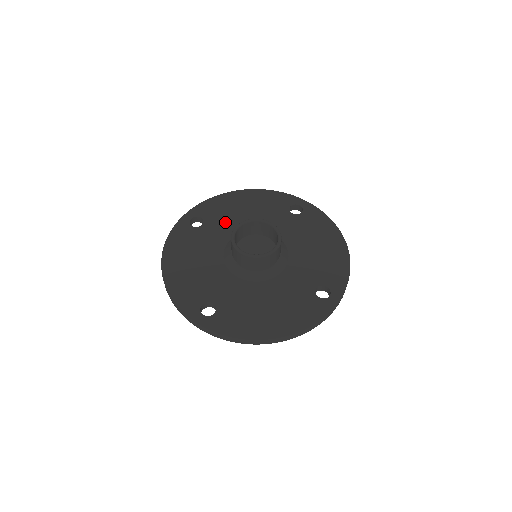
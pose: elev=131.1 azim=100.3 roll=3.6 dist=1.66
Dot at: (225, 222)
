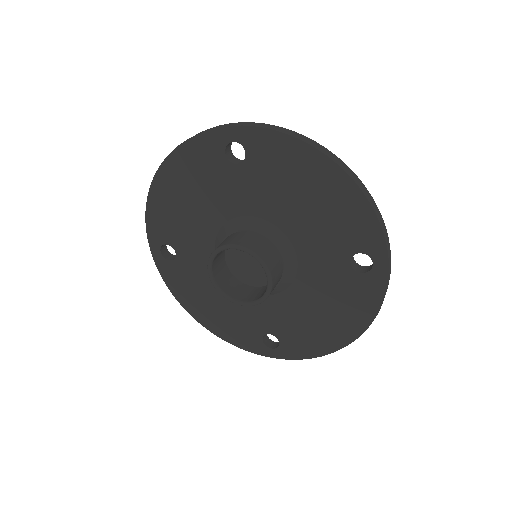
Dot at: (265, 189)
